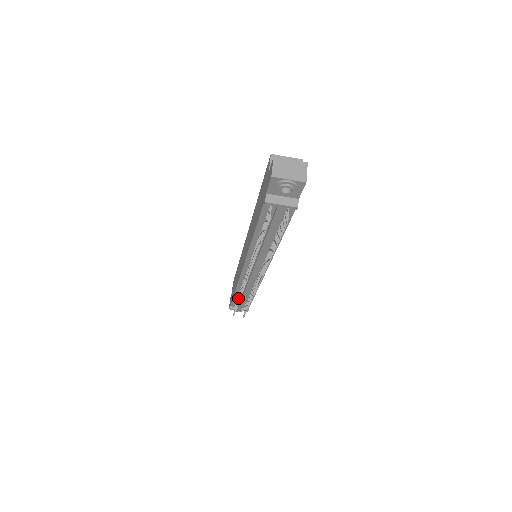
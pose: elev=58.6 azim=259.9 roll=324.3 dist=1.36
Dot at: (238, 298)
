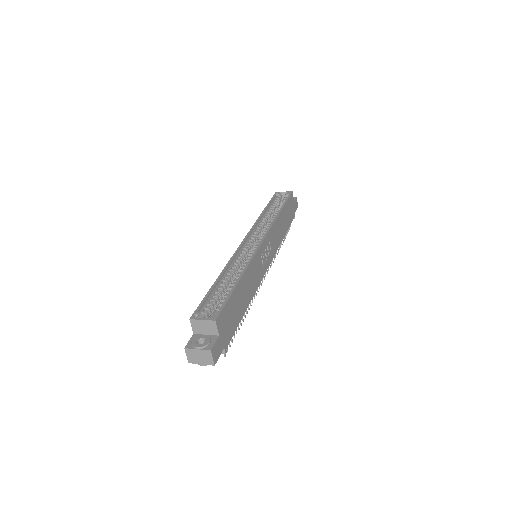
Dot at: occluded
